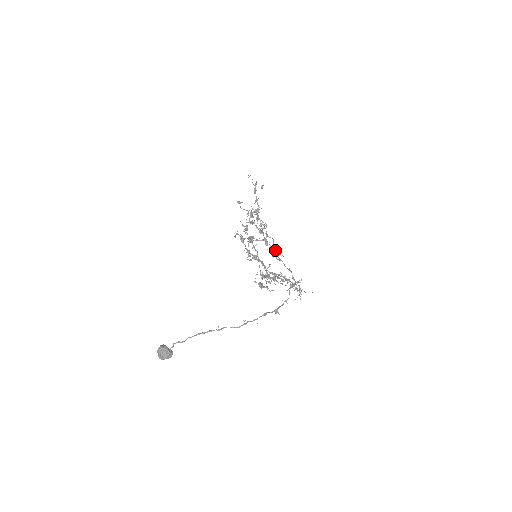
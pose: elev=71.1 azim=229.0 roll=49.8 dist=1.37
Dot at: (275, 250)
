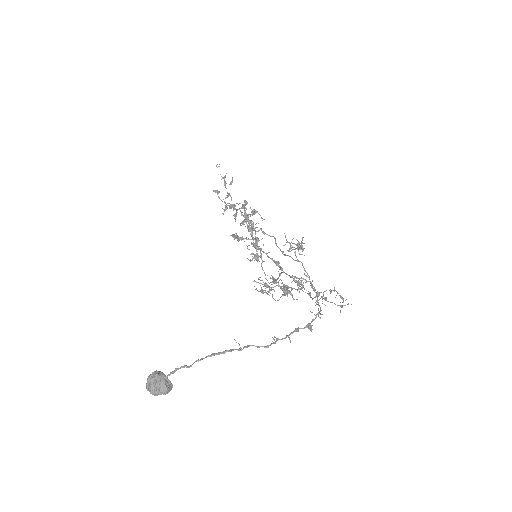
Dot at: (298, 246)
